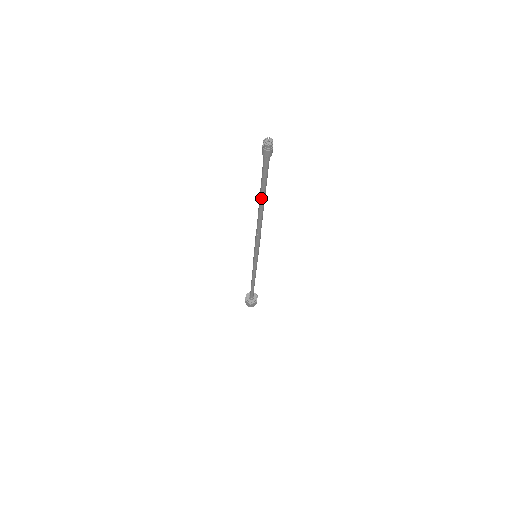
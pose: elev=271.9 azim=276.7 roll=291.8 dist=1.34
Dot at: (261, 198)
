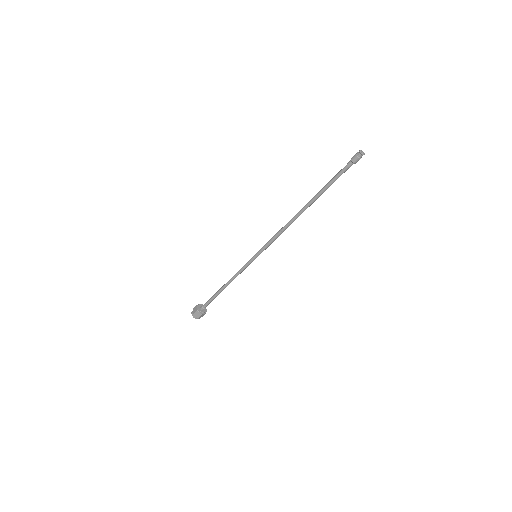
Dot at: (316, 195)
